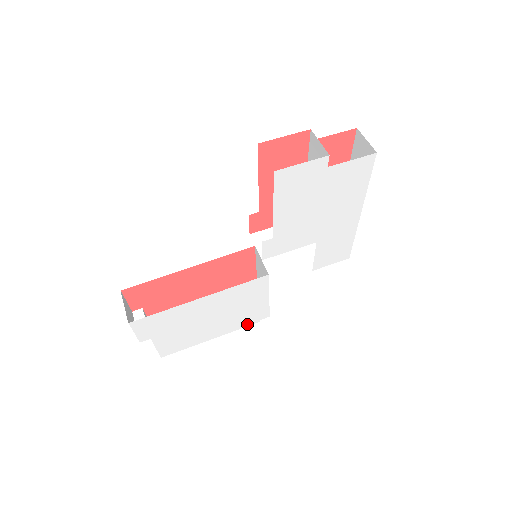
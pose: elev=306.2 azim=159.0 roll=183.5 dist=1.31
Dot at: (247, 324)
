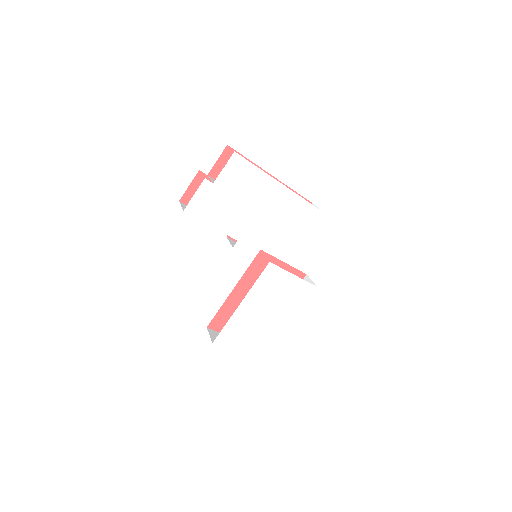
Dot at: (305, 302)
